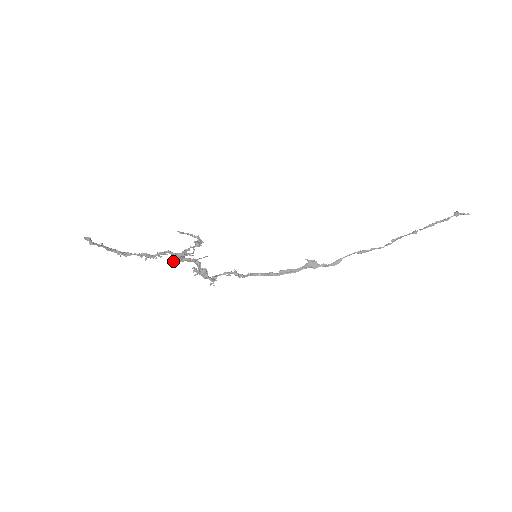
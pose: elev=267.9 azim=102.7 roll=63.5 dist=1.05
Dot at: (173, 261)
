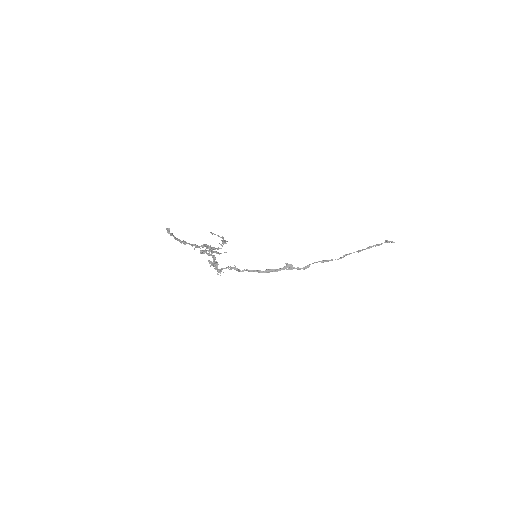
Dot at: (203, 253)
